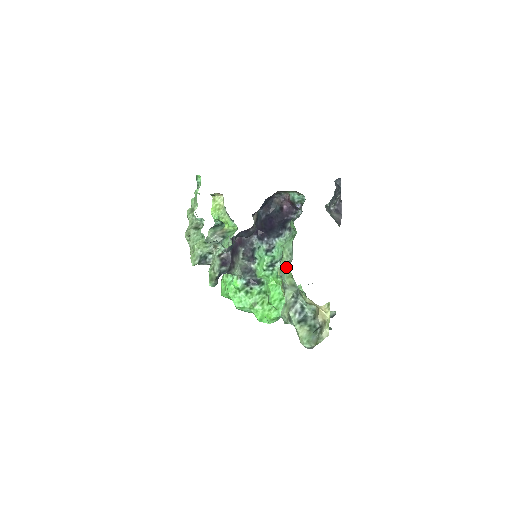
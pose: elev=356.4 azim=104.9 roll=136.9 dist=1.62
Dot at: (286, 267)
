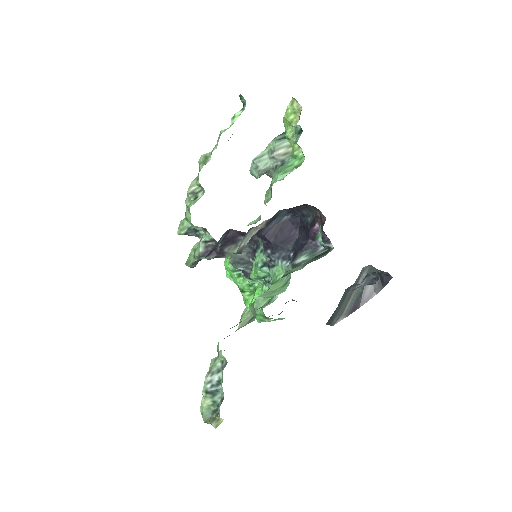
Dot at: (246, 320)
